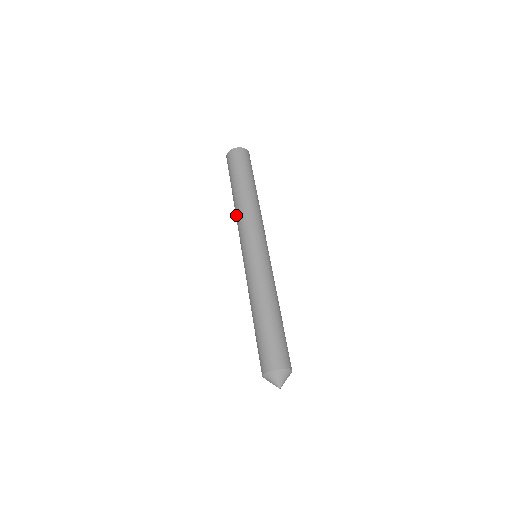
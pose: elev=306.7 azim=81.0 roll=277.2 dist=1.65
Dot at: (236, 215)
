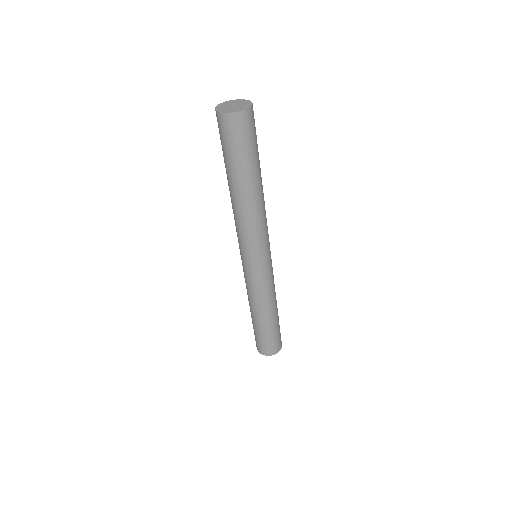
Dot at: (234, 213)
